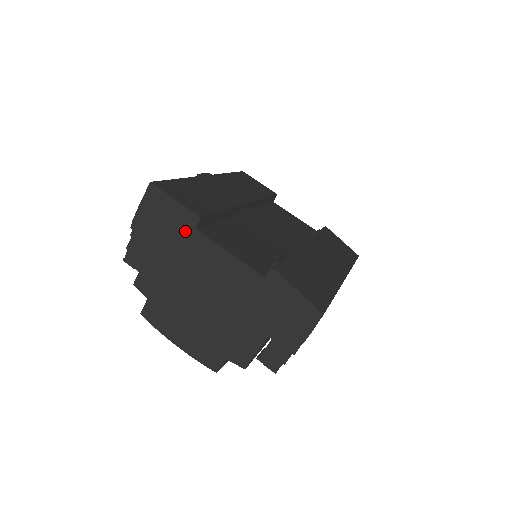
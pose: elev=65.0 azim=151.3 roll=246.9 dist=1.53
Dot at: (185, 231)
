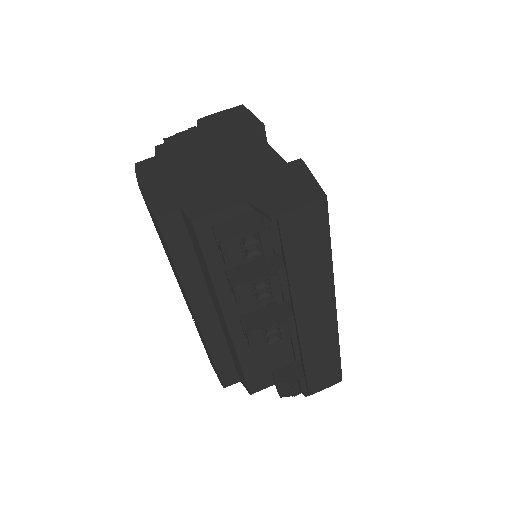
Dot at: (242, 128)
